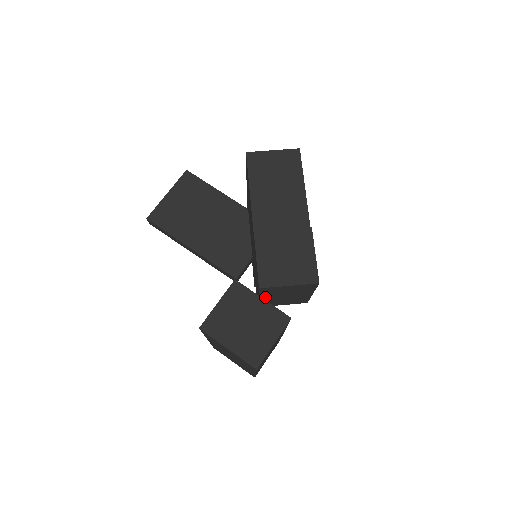
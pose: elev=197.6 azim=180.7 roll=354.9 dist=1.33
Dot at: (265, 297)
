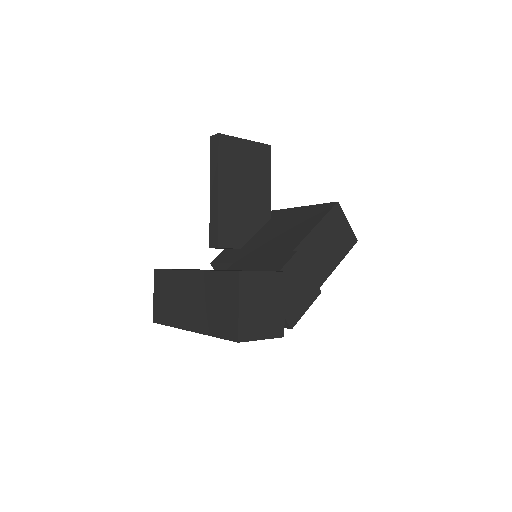
Dot at: occluded
